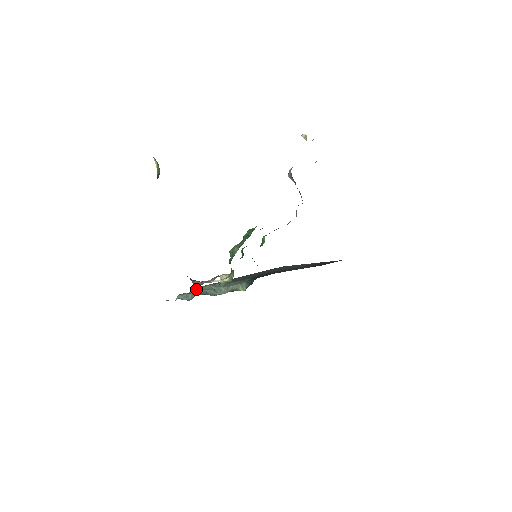
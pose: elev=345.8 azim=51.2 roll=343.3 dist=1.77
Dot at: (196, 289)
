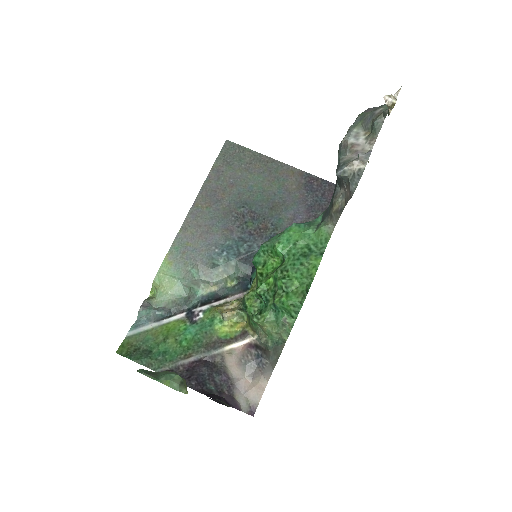
Dot at: (155, 284)
